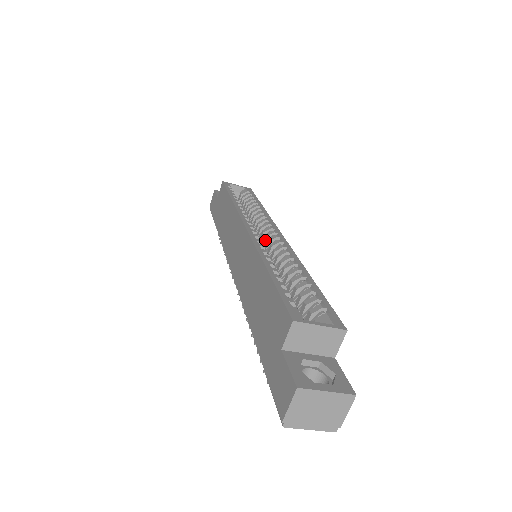
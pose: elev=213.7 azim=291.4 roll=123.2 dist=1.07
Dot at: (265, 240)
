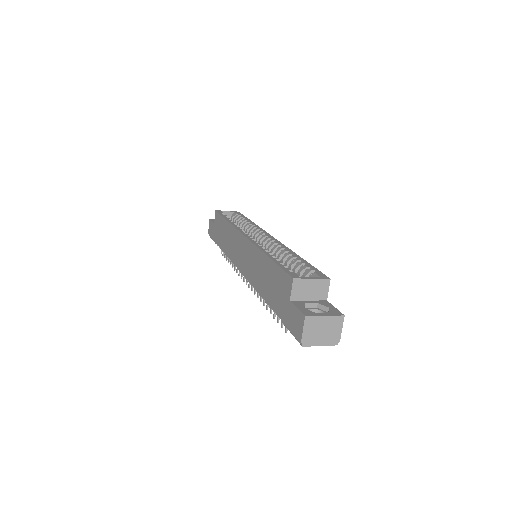
Dot at: (260, 243)
